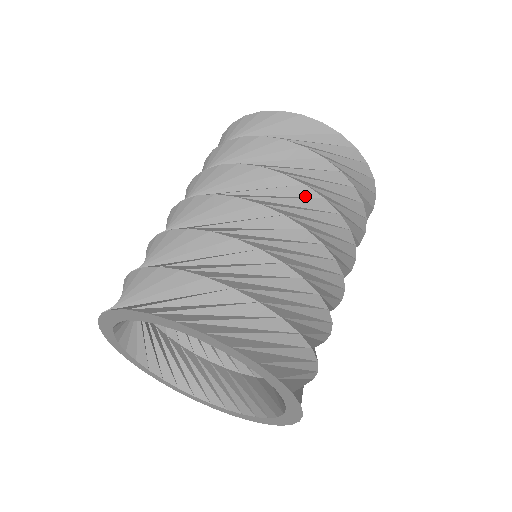
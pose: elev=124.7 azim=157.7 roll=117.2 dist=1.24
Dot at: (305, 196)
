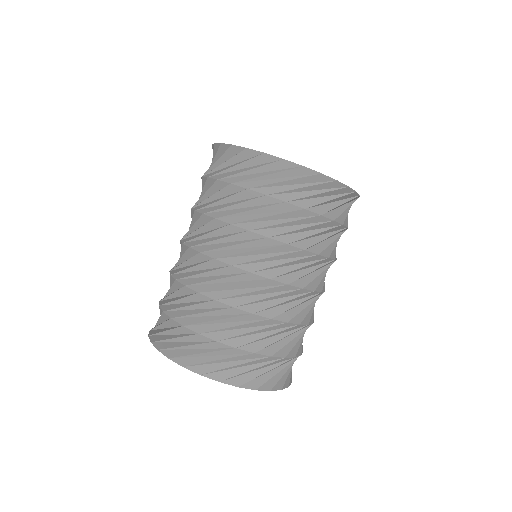
Dot at: (303, 256)
